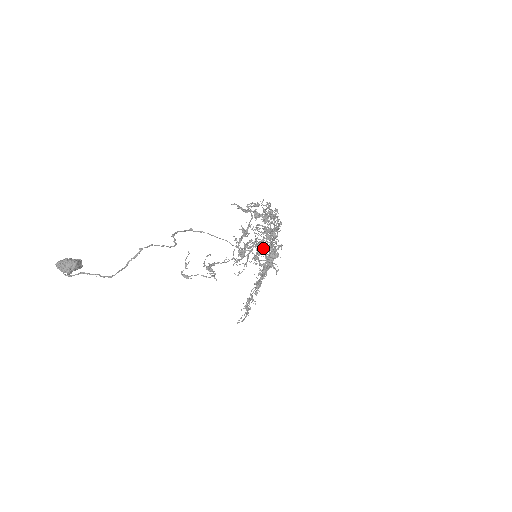
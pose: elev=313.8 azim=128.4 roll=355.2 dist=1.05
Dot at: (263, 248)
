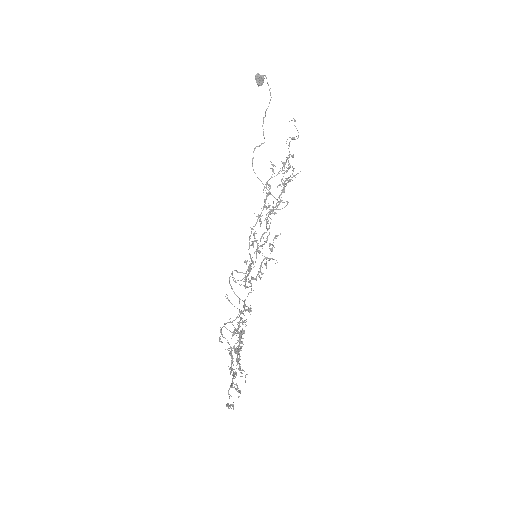
Dot at: (278, 209)
